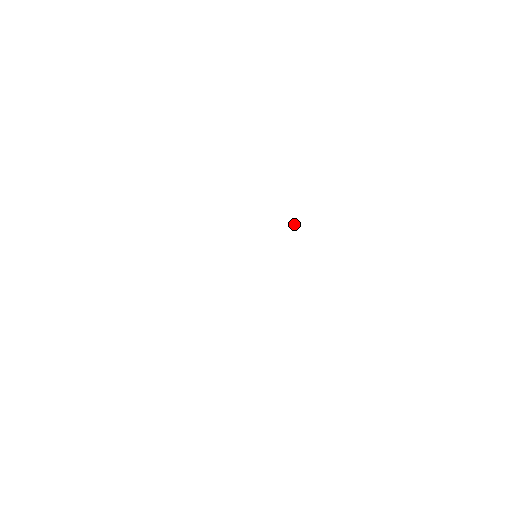
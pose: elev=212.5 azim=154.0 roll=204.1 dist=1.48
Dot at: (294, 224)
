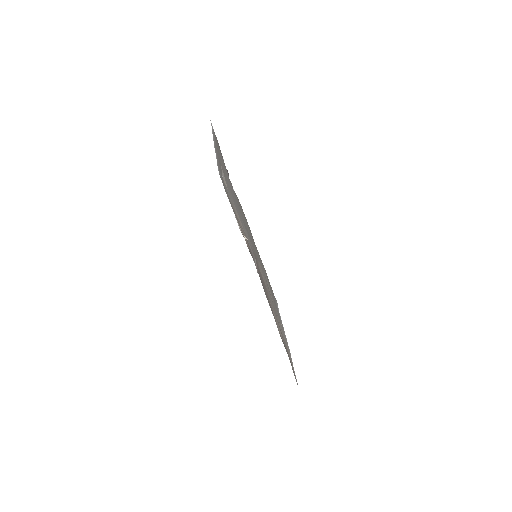
Dot at: (246, 238)
